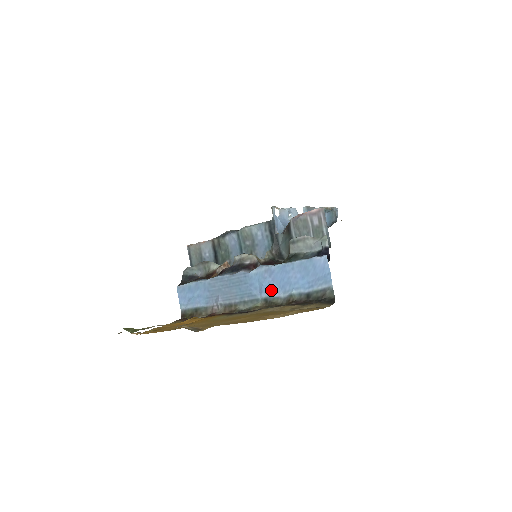
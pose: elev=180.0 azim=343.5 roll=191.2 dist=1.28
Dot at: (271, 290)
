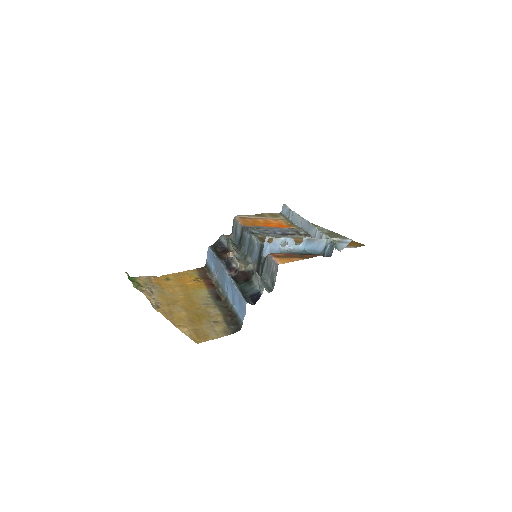
Dot at: (229, 295)
